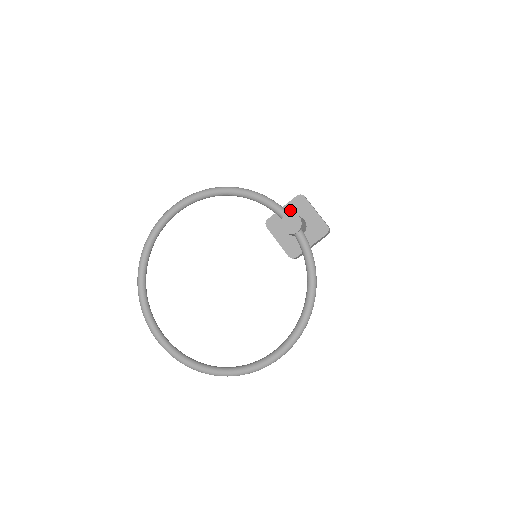
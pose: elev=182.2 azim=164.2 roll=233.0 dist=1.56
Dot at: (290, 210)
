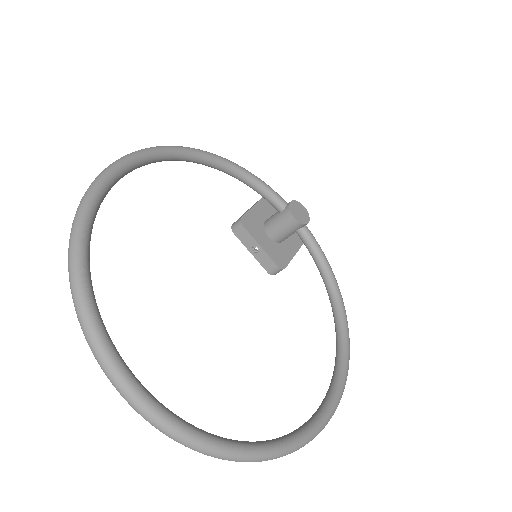
Dot at: (262, 211)
